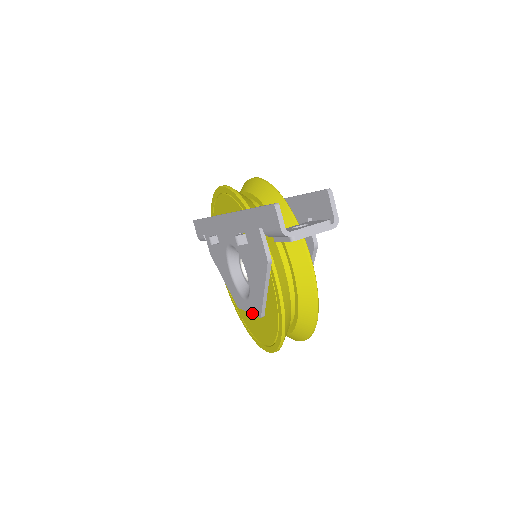
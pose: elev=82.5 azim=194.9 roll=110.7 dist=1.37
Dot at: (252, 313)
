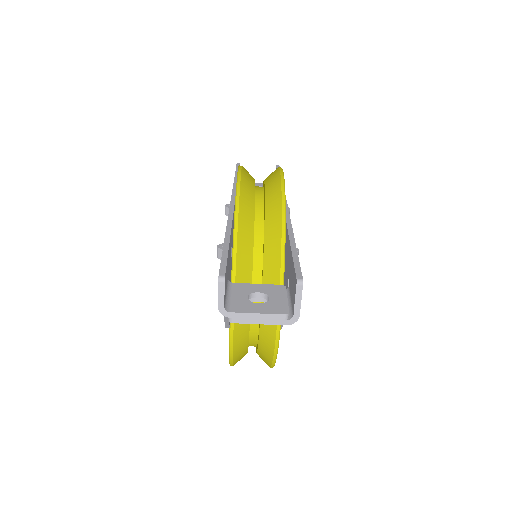
Dot at: occluded
